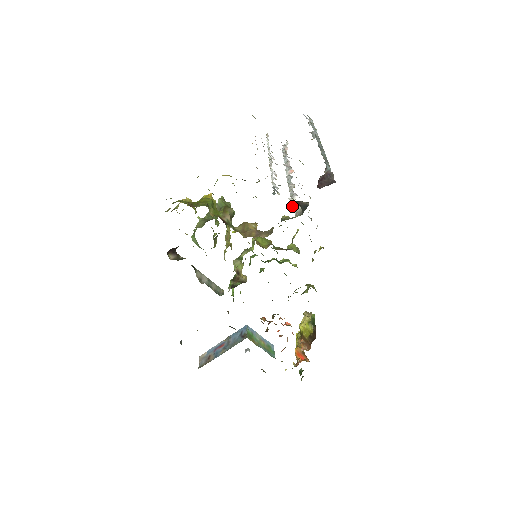
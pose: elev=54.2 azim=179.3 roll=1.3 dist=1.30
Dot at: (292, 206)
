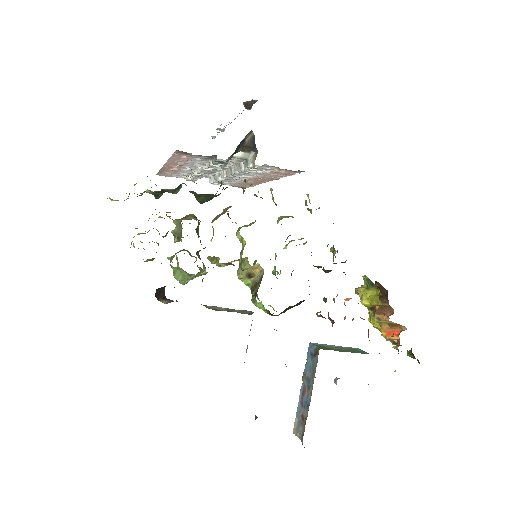
Dot at: (245, 167)
